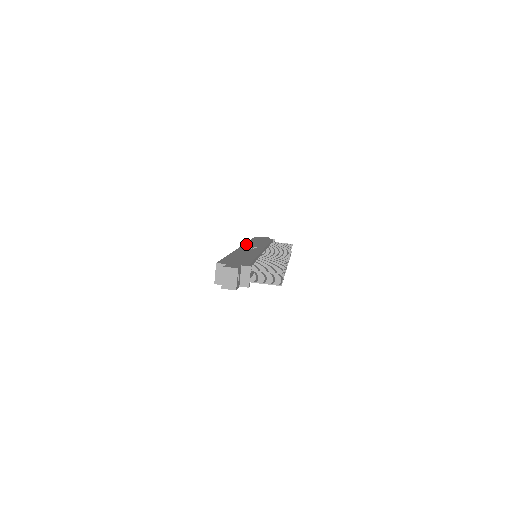
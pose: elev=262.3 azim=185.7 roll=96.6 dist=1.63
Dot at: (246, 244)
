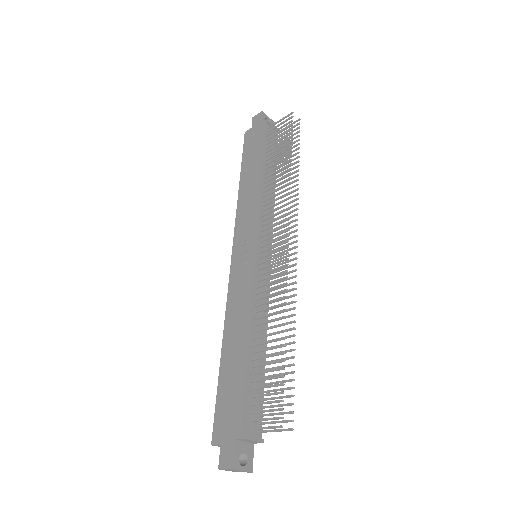
Dot at: (236, 230)
